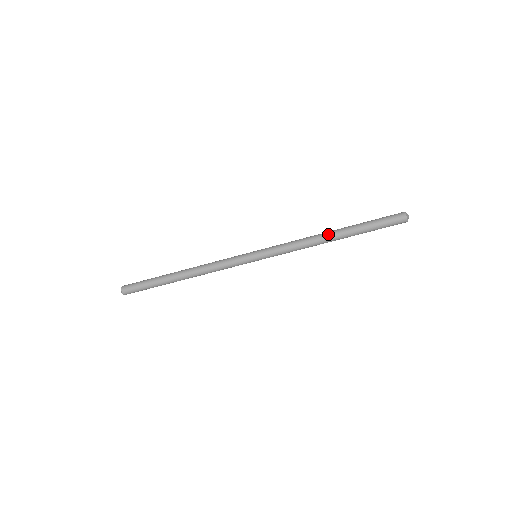
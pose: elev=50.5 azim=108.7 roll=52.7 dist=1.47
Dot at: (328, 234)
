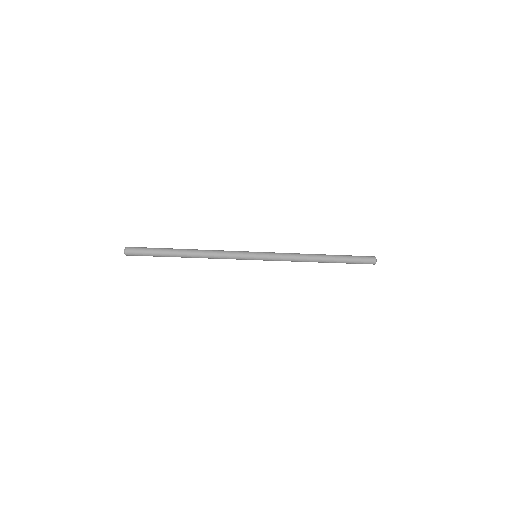
Dot at: (318, 255)
